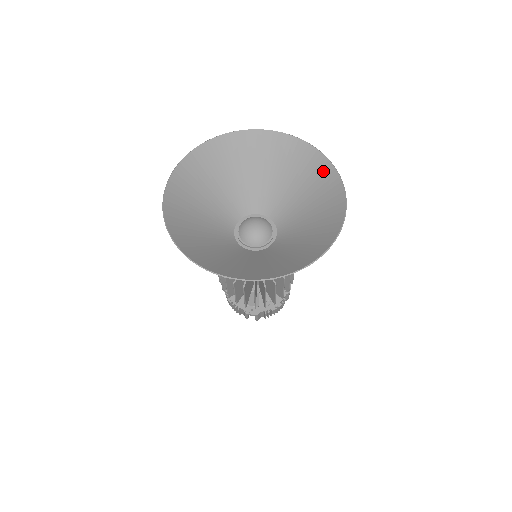
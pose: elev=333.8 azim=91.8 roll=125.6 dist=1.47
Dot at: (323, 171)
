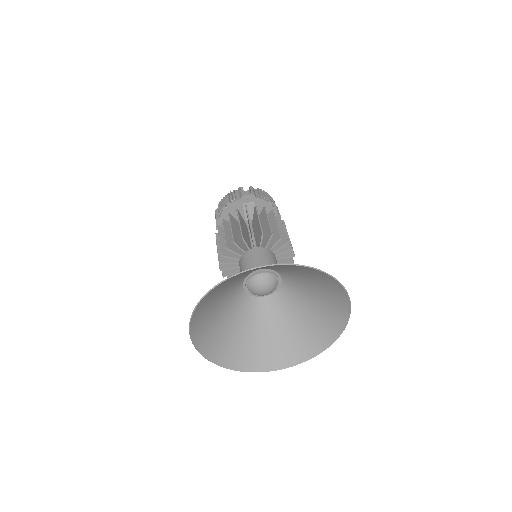
Dot at: (331, 283)
